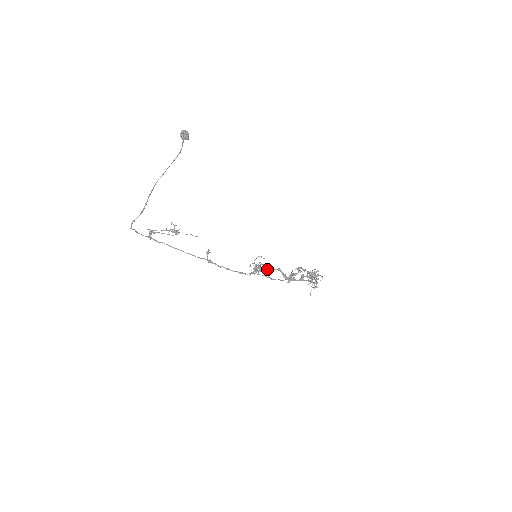
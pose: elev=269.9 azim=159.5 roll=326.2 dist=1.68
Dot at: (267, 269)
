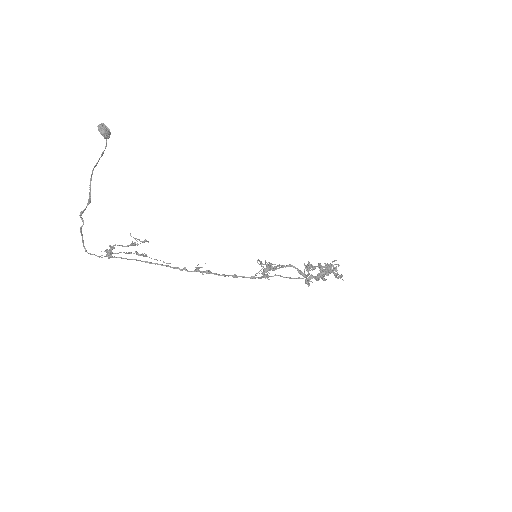
Dot at: occluded
